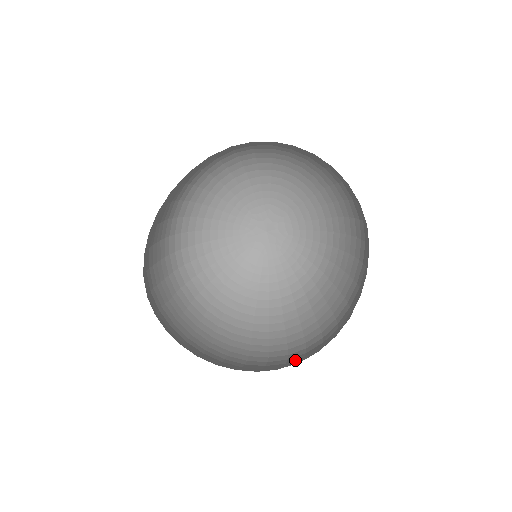
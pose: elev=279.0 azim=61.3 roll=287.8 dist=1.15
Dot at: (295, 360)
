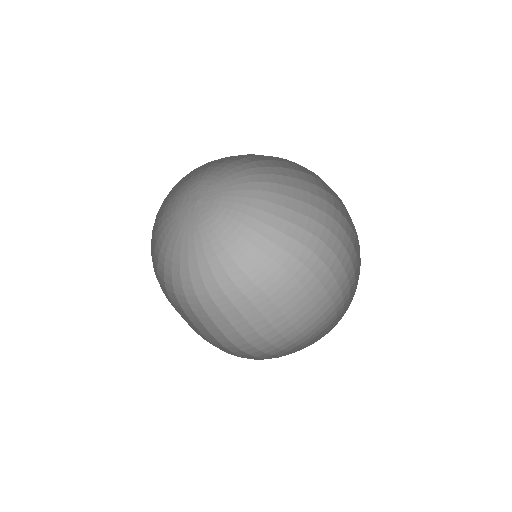
Dot at: (328, 257)
